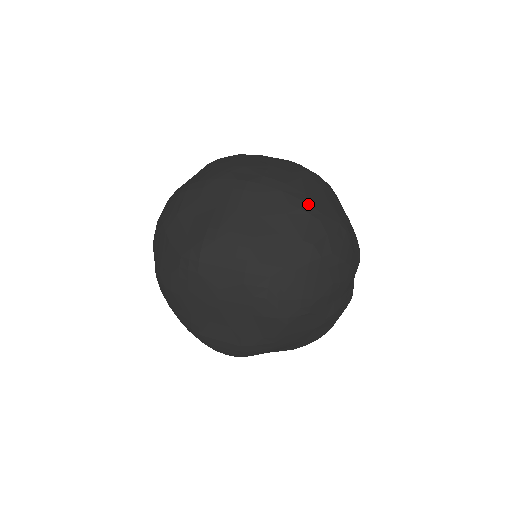
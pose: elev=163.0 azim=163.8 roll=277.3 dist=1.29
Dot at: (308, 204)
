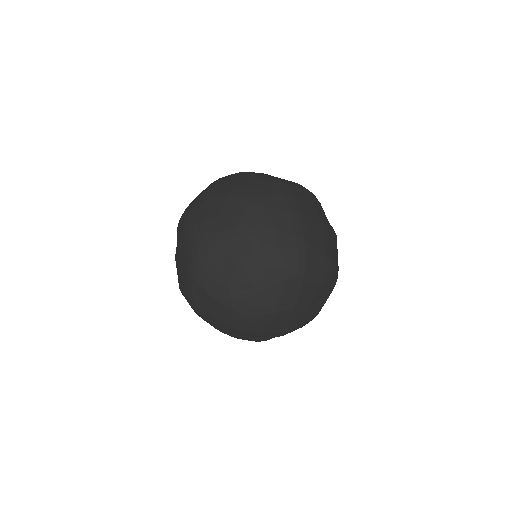
Dot at: (257, 276)
